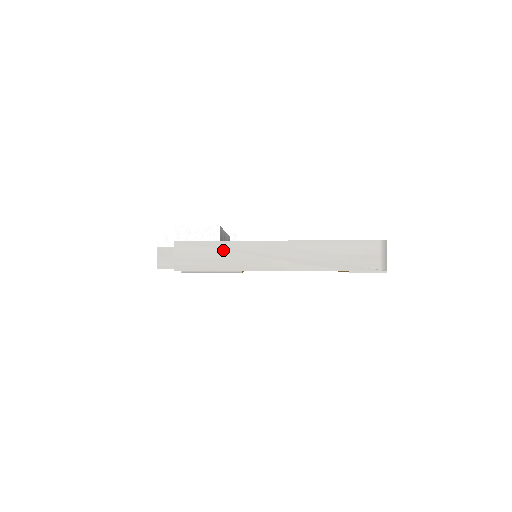
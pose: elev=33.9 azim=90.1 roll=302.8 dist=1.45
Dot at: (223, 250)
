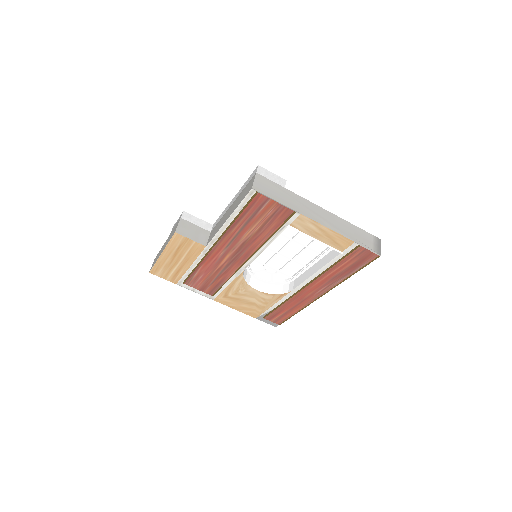
Dot at: (286, 194)
